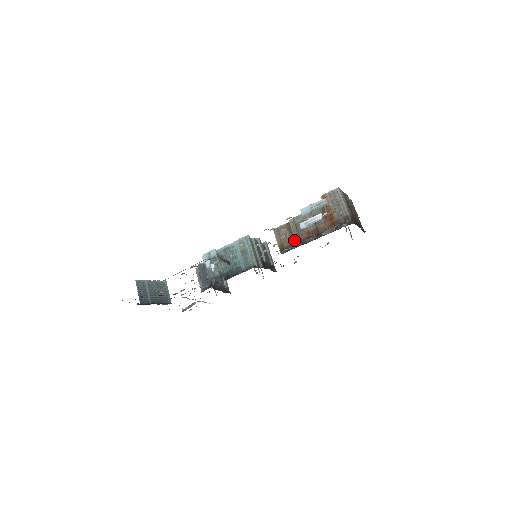
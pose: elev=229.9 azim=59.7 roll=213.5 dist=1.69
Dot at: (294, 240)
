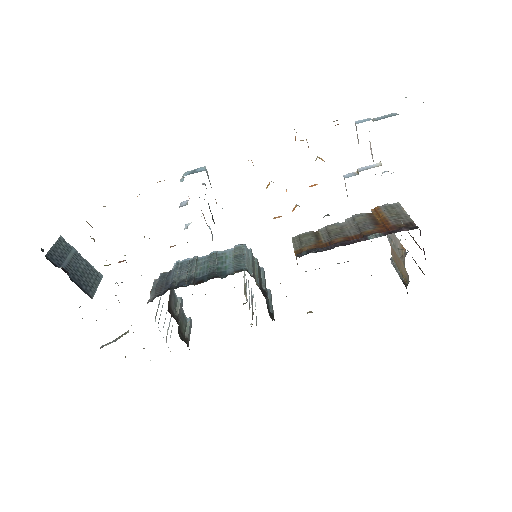
Dot at: occluded
